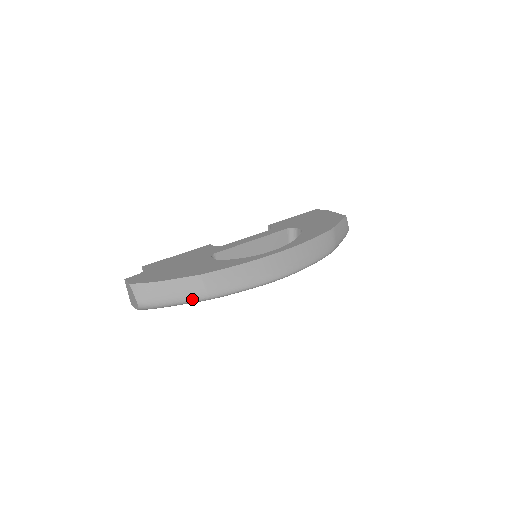
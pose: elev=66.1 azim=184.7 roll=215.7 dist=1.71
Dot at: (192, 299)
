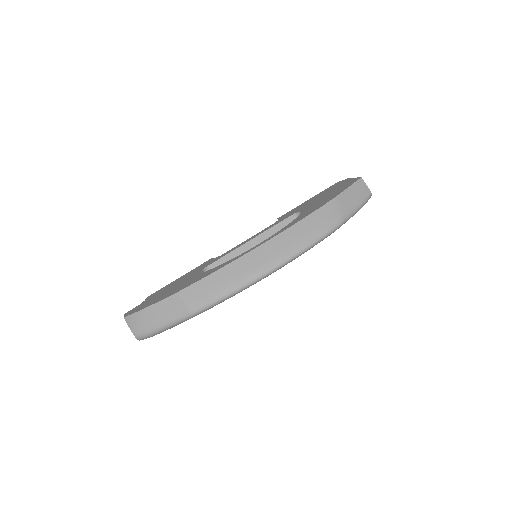
Dot at: (177, 319)
